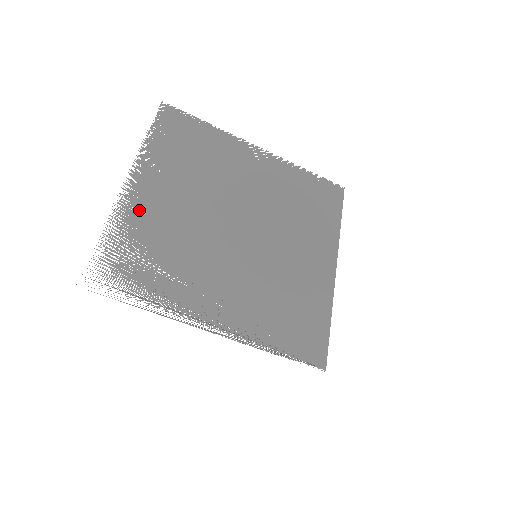
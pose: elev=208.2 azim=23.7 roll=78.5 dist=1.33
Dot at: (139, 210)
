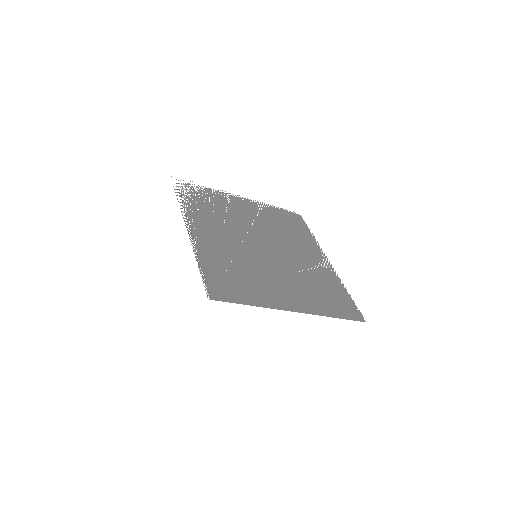
Dot at: (230, 200)
